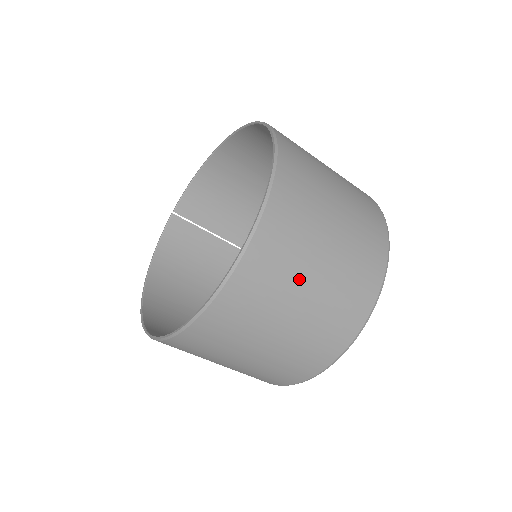
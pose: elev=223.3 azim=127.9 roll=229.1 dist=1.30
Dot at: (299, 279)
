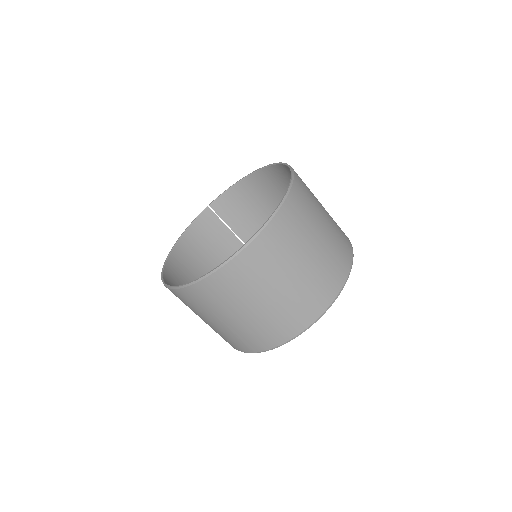
Dot at: (276, 277)
